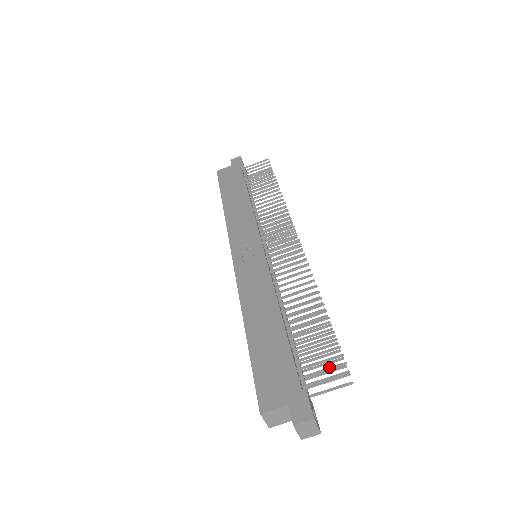
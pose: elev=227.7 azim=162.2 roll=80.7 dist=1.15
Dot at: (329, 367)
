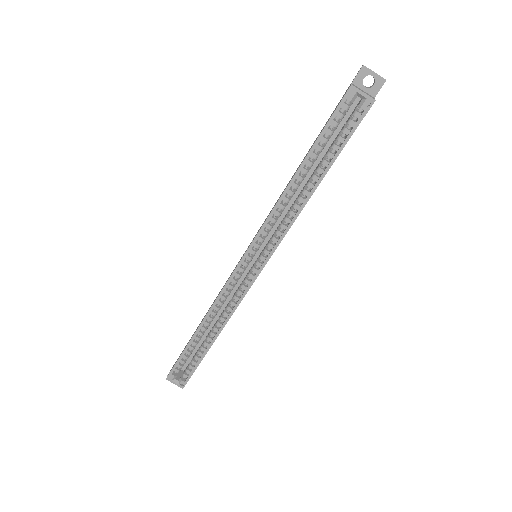
Dot at: occluded
